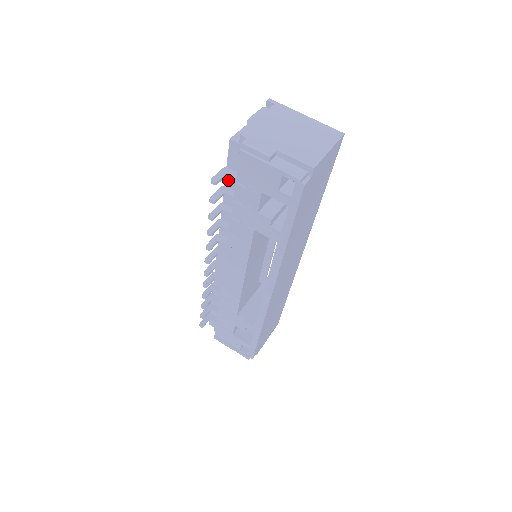
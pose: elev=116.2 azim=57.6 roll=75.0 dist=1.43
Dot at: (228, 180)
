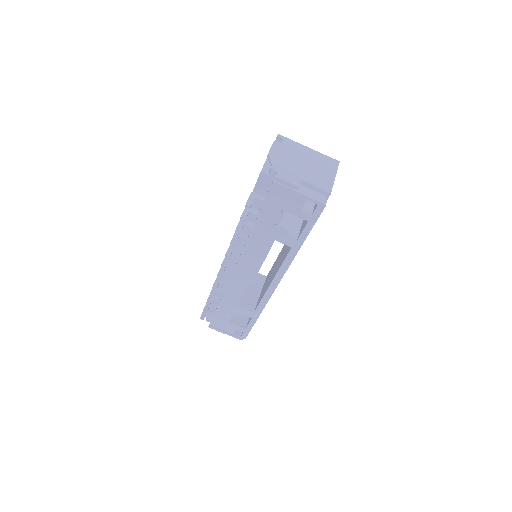
Dot at: occluded
